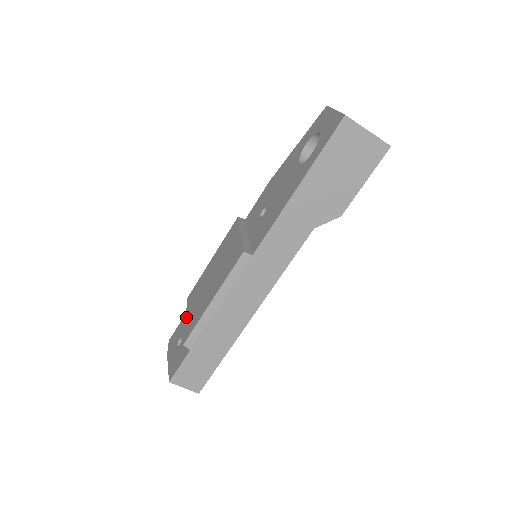
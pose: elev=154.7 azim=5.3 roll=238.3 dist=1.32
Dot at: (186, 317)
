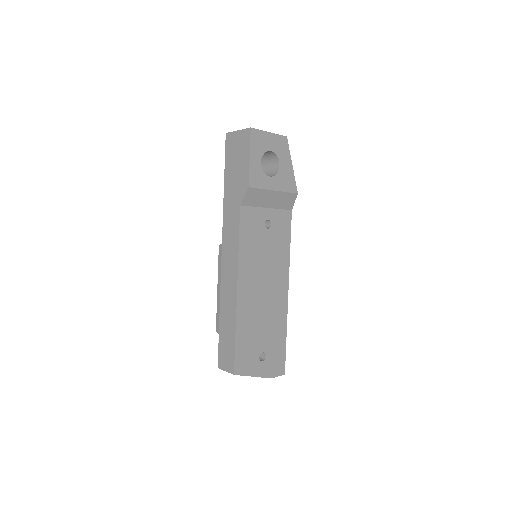
Dot at: occluded
